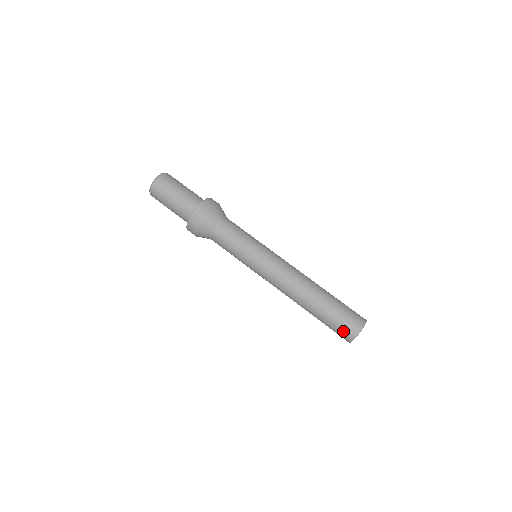
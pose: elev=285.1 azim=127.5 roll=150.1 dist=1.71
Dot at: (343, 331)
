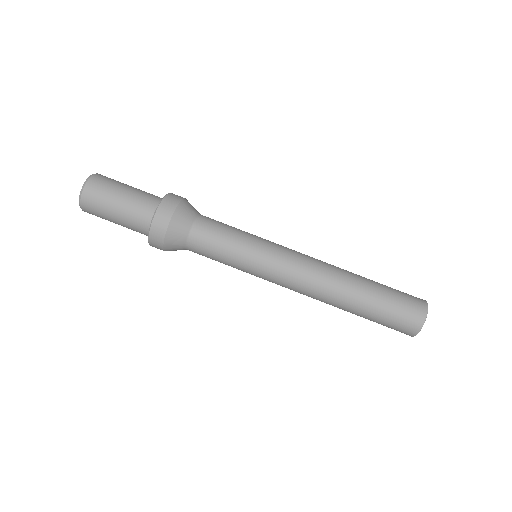
Dot at: (408, 314)
